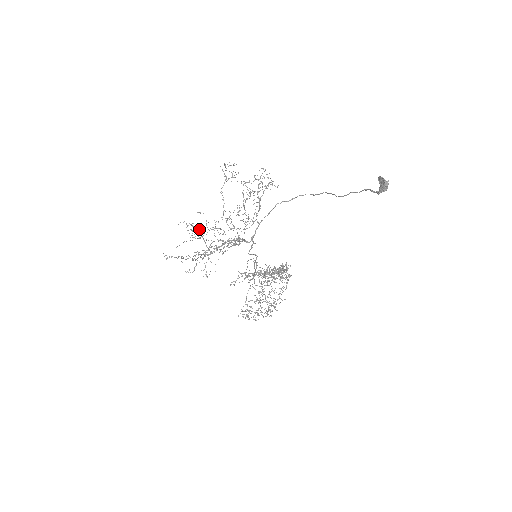
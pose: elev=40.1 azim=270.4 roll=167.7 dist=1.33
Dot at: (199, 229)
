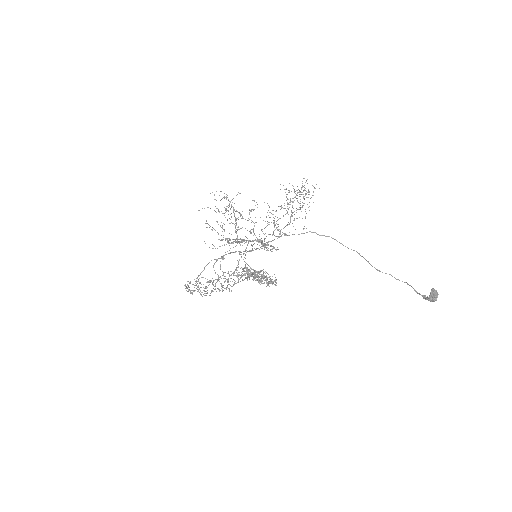
Dot at: occluded
